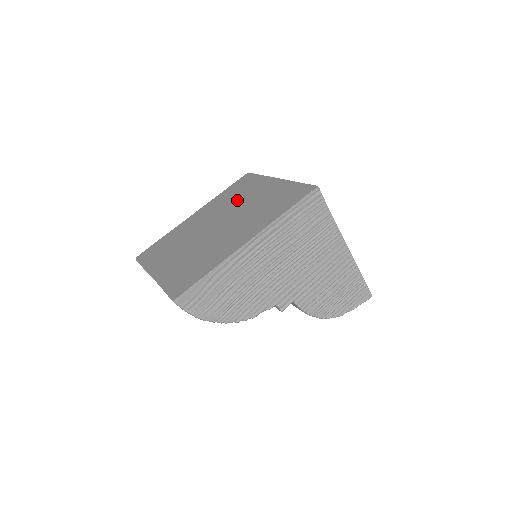
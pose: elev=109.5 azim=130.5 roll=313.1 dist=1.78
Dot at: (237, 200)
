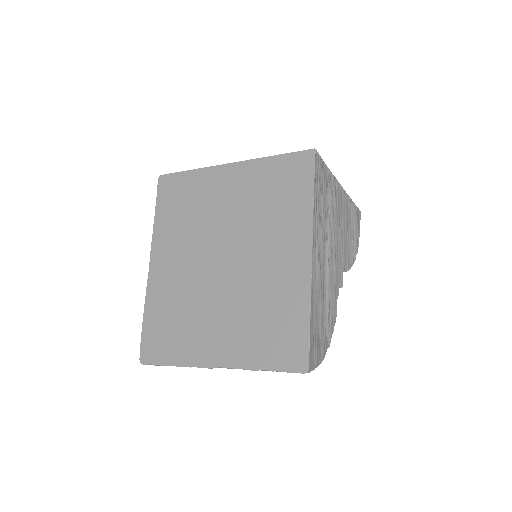
Dot at: (203, 216)
